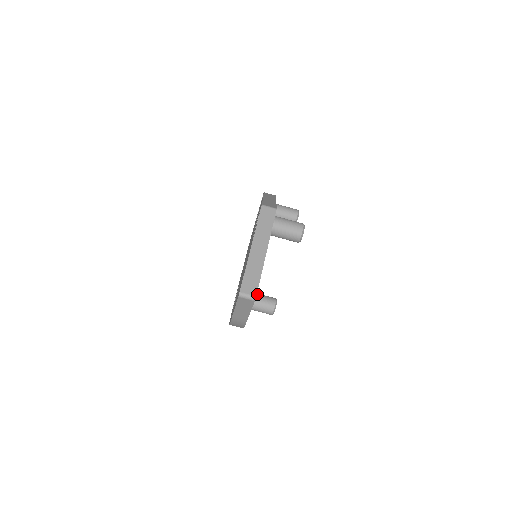
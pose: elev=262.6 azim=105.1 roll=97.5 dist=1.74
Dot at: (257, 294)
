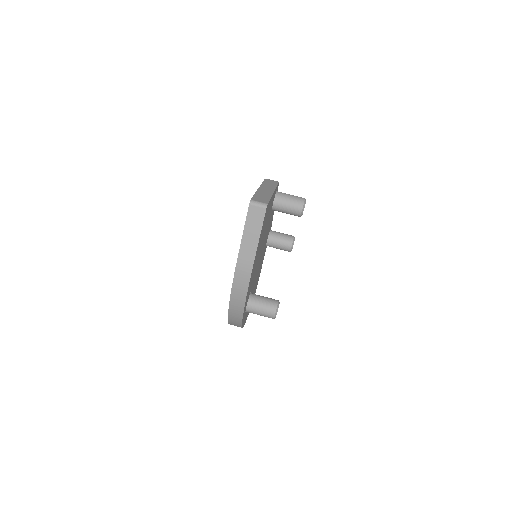
Dot at: (257, 295)
